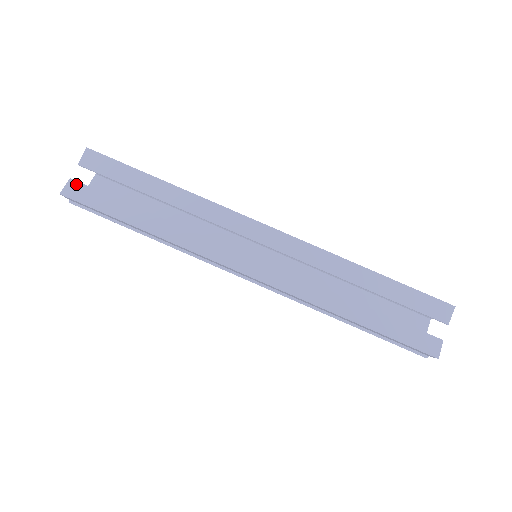
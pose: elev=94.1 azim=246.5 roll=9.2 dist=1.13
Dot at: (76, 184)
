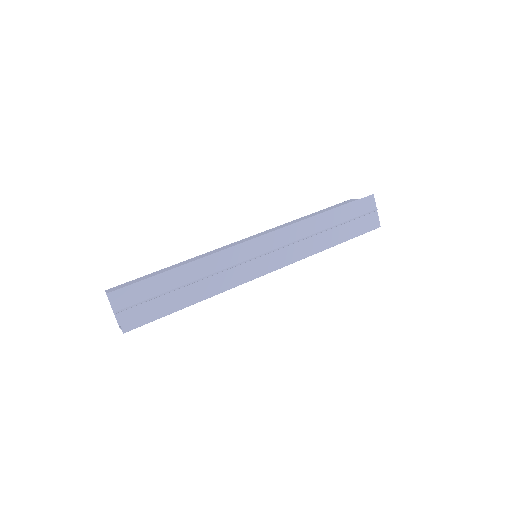
Dot at: occluded
